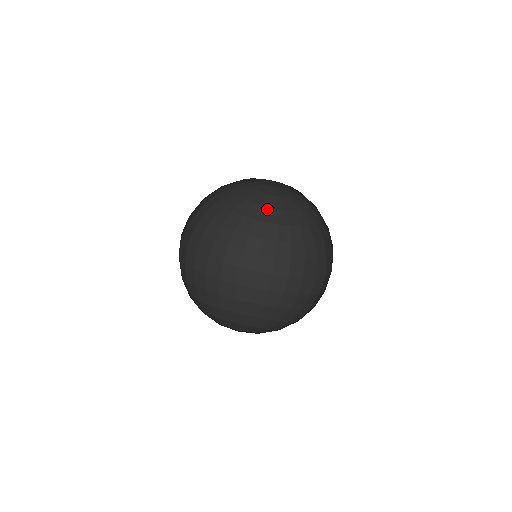
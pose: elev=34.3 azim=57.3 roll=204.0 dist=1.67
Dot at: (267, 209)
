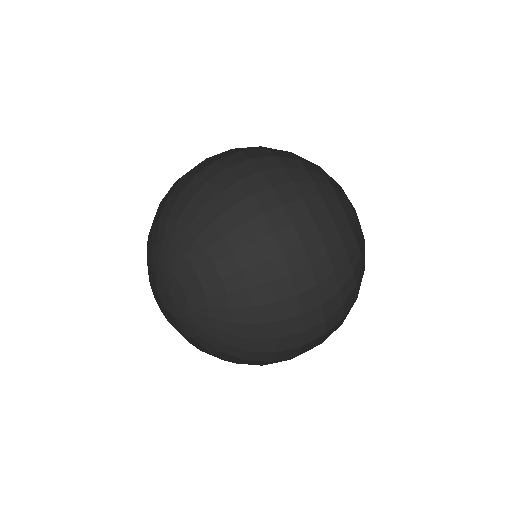
Dot at: (324, 174)
